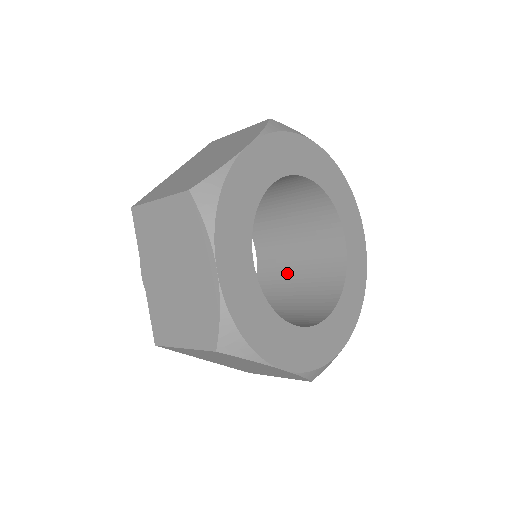
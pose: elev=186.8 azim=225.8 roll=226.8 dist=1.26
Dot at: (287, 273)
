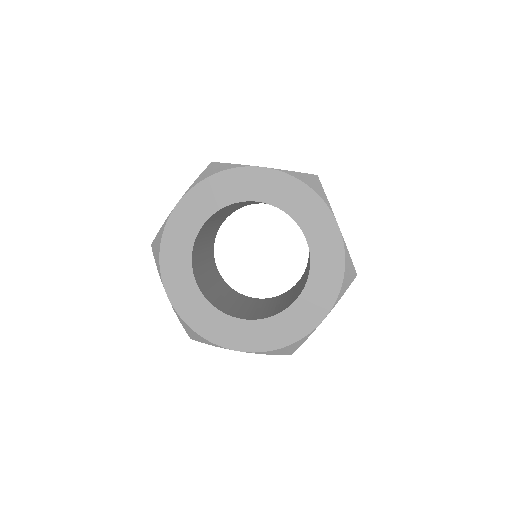
Dot at: (282, 300)
